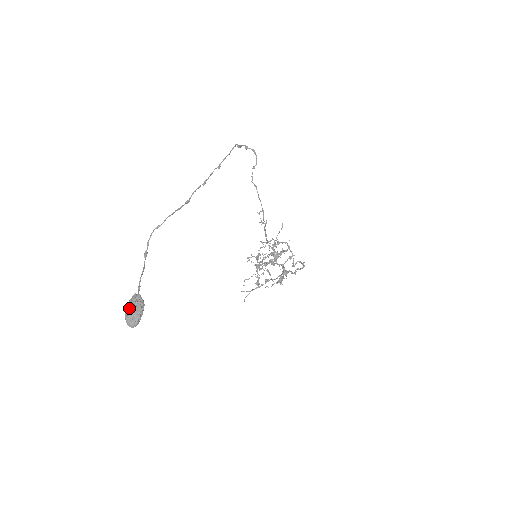
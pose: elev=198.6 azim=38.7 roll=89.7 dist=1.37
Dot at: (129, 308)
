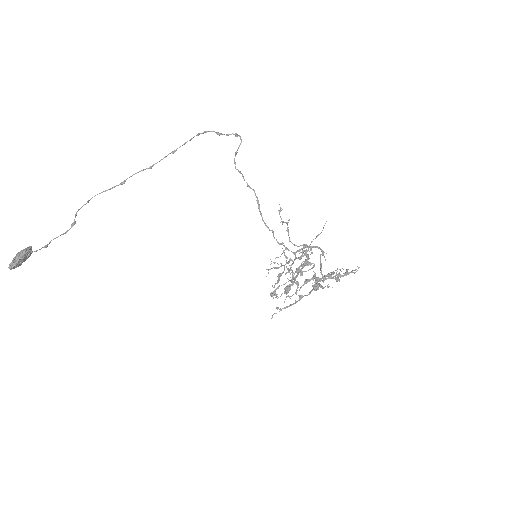
Dot at: occluded
